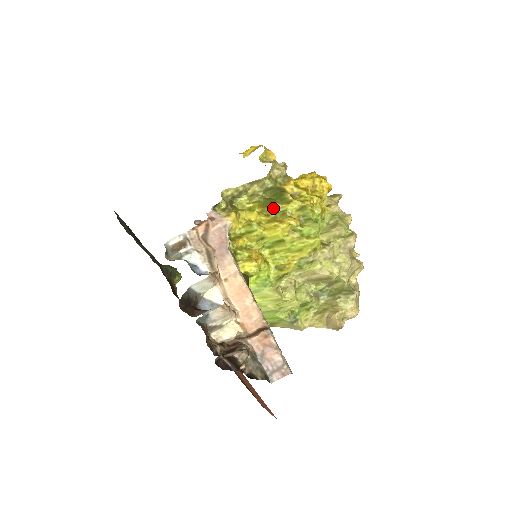
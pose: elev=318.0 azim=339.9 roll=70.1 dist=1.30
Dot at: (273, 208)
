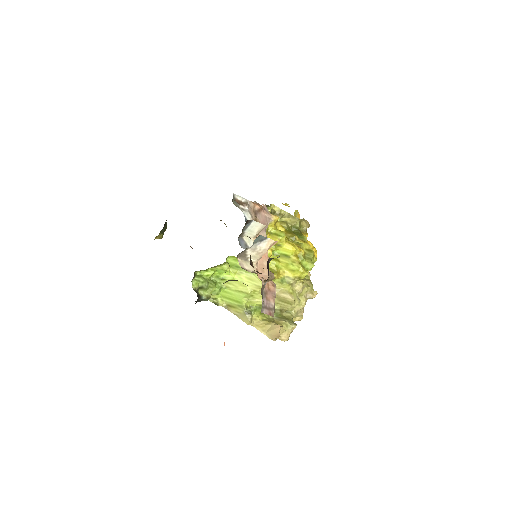
Dot at: (294, 237)
